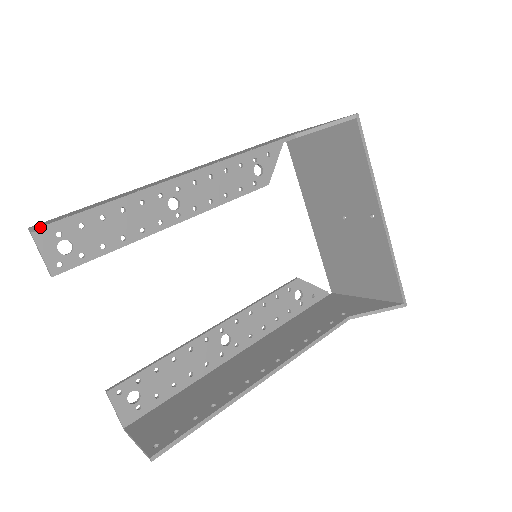
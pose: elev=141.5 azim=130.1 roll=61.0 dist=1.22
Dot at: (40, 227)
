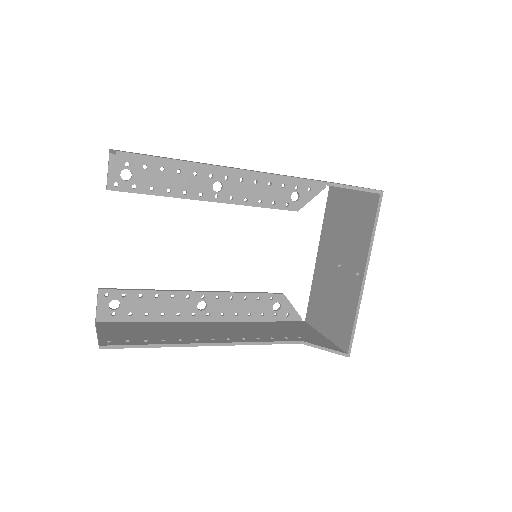
Dot at: (115, 151)
